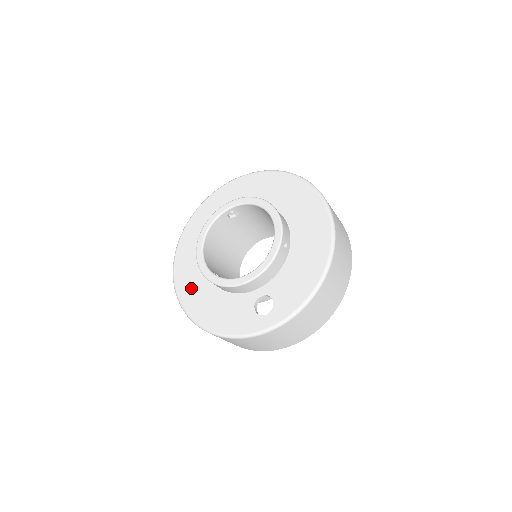
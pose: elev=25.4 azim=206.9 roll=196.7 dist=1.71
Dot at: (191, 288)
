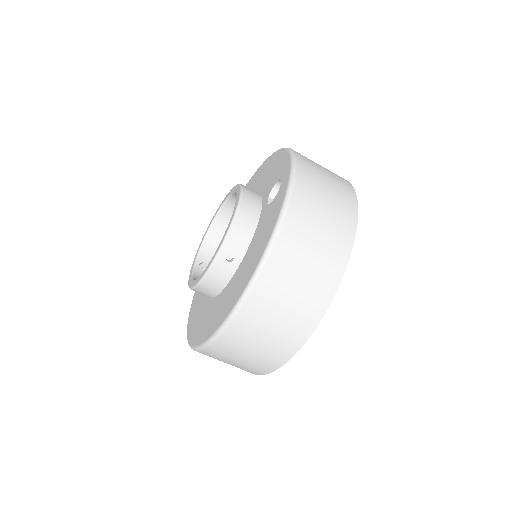
Dot at: (226, 303)
